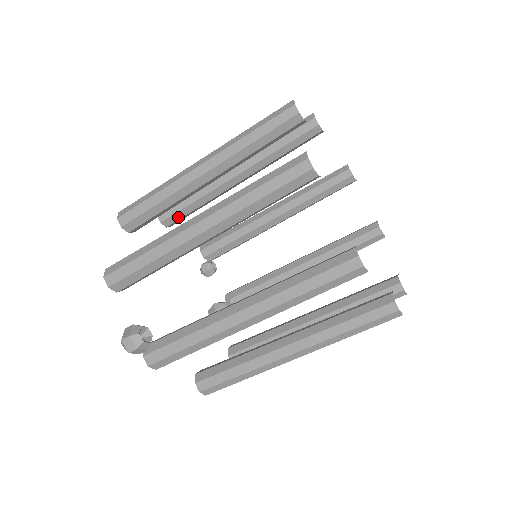
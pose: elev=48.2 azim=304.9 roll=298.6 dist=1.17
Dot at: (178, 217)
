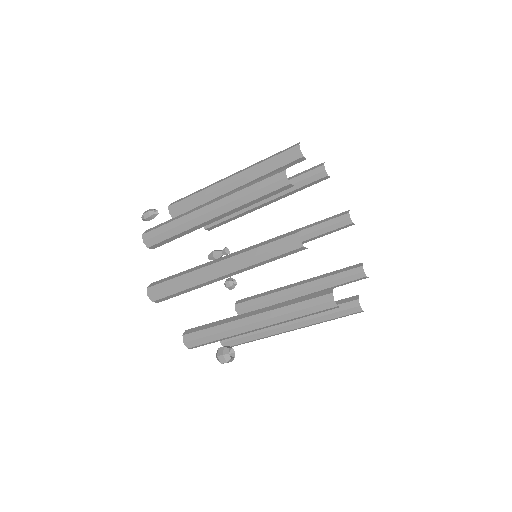
Dot at: occluded
